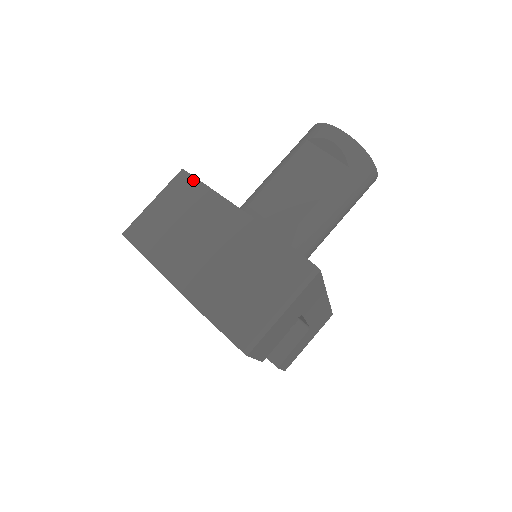
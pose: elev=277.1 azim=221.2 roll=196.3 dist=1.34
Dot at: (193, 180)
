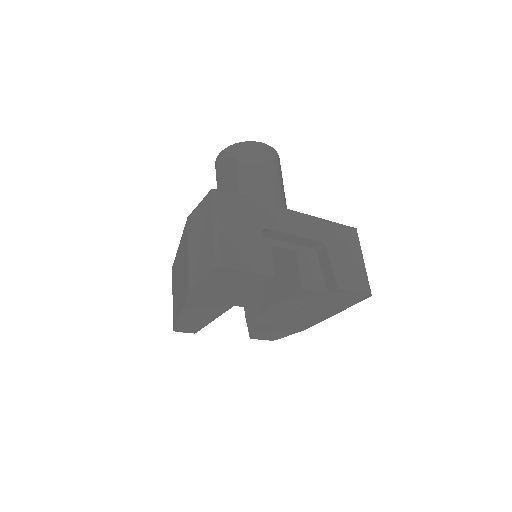
Dot at: (174, 262)
